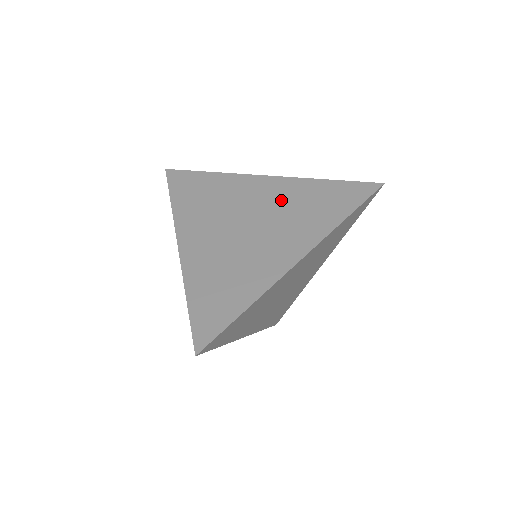
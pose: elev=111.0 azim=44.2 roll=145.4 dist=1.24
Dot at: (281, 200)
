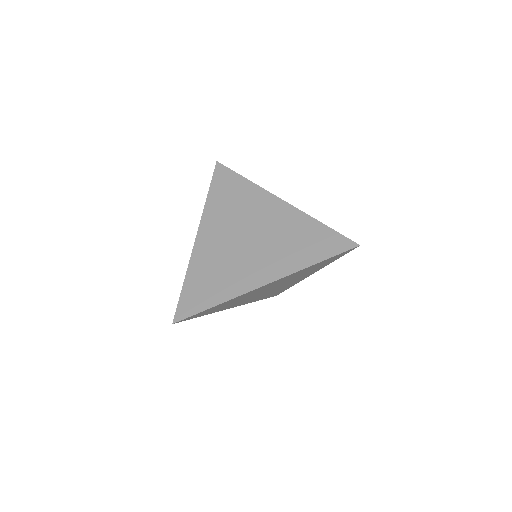
Dot at: (280, 227)
